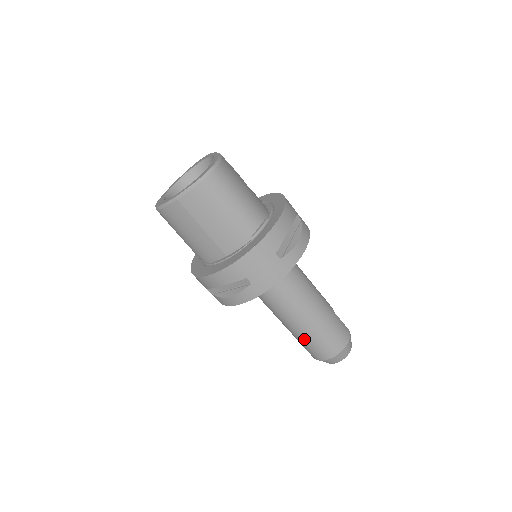
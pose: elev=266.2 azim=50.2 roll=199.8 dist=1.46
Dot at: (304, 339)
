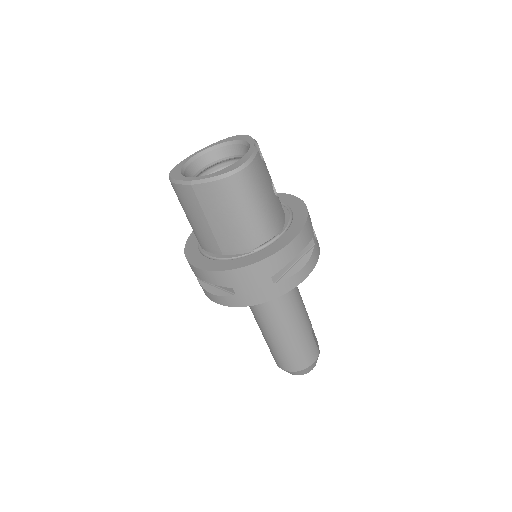
Dot at: (272, 346)
